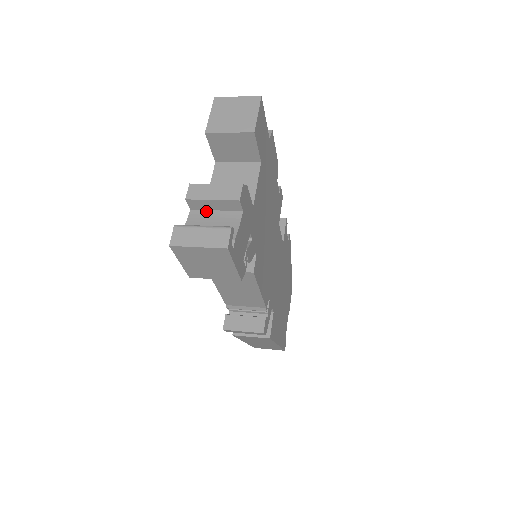
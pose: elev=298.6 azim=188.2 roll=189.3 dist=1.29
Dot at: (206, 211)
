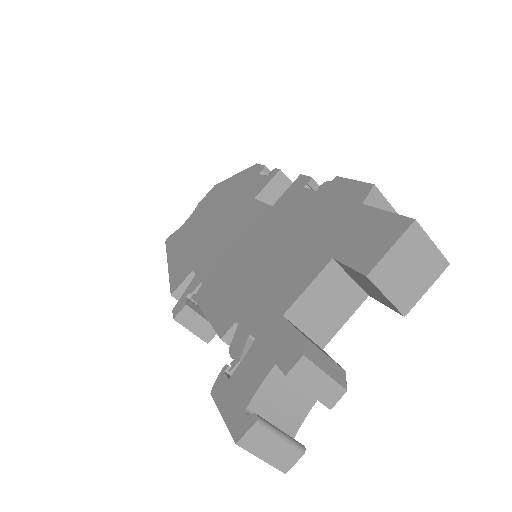
Dot at: occluded
